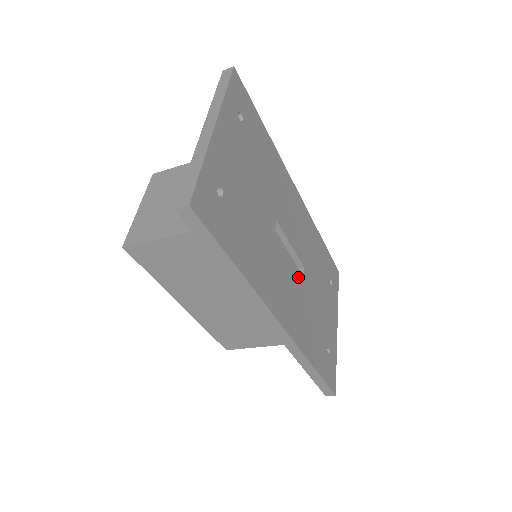
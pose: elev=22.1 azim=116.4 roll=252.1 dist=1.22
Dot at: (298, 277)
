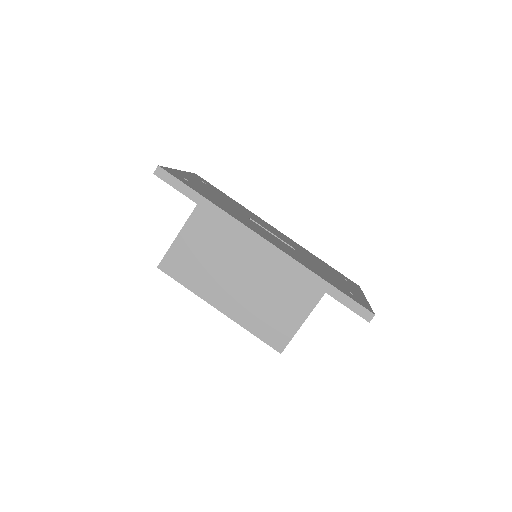
Dot at: (286, 245)
